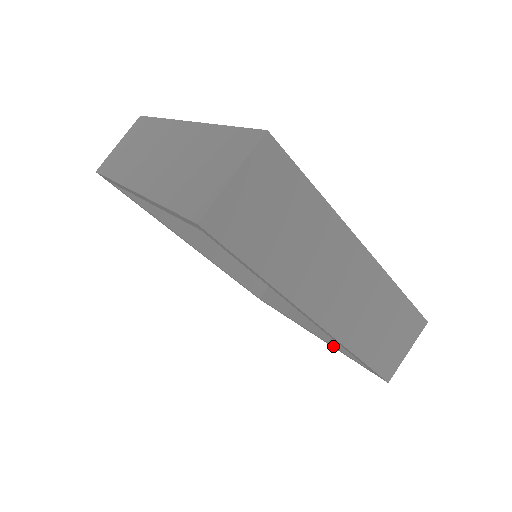
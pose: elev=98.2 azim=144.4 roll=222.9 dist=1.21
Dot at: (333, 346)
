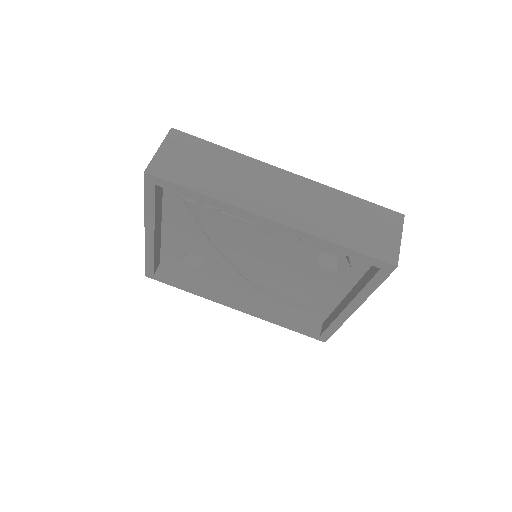
Dot at: (359, 292)
